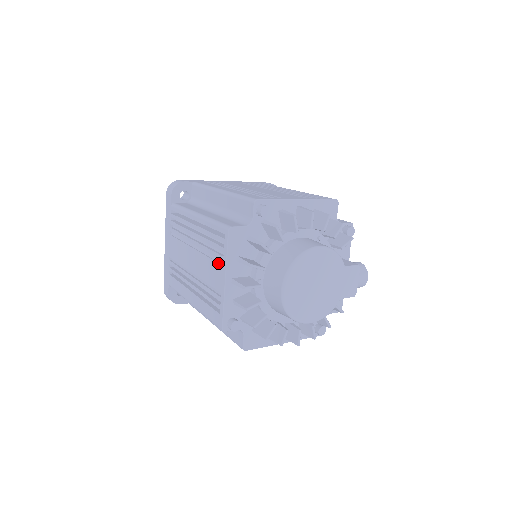
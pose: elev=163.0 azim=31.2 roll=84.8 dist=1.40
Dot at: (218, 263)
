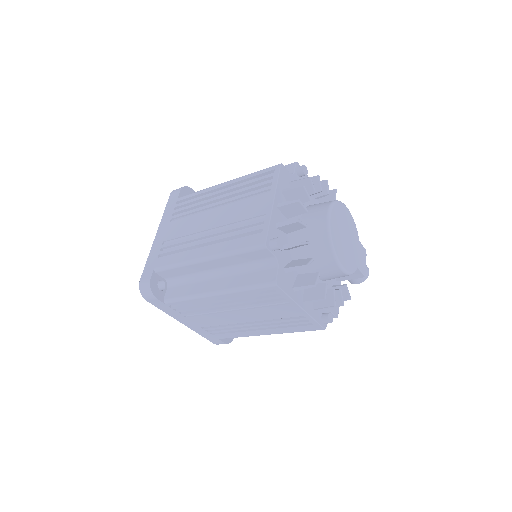
Dot at: (262, 194)
